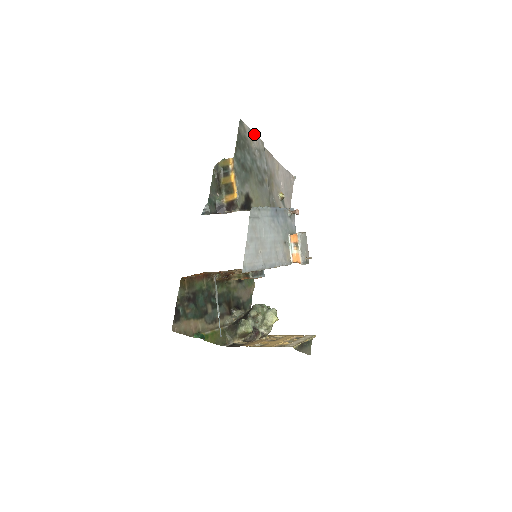
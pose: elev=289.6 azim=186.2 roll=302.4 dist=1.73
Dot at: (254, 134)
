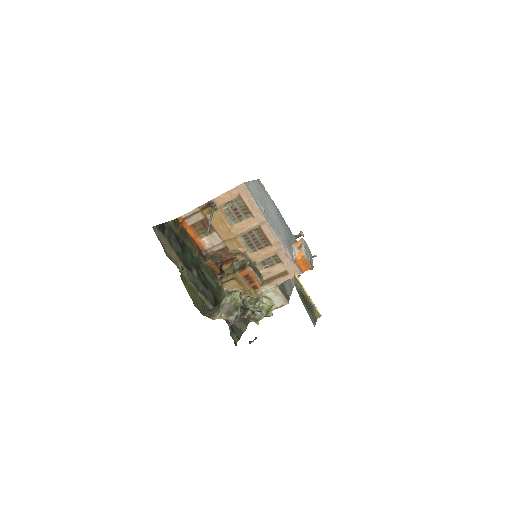
Dot at: occluded
